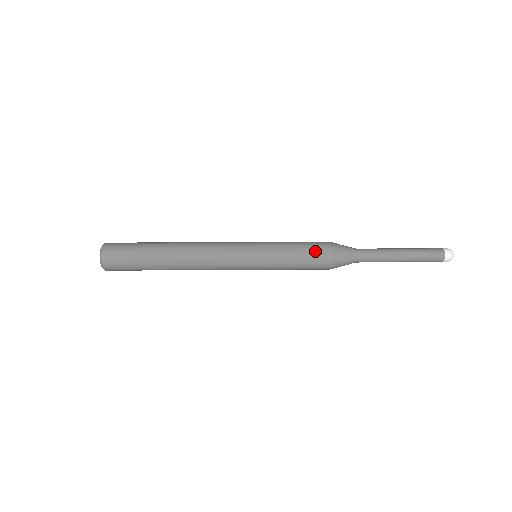
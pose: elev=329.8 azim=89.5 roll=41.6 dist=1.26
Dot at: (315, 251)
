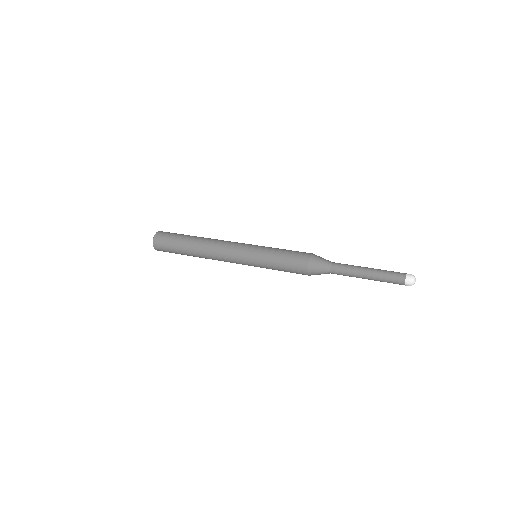
Dot at: (298, 253)
